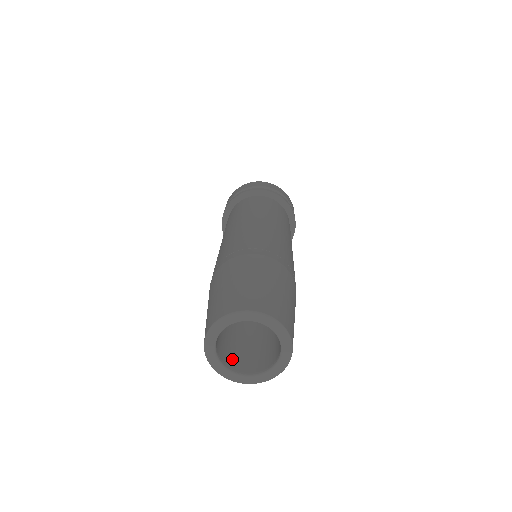
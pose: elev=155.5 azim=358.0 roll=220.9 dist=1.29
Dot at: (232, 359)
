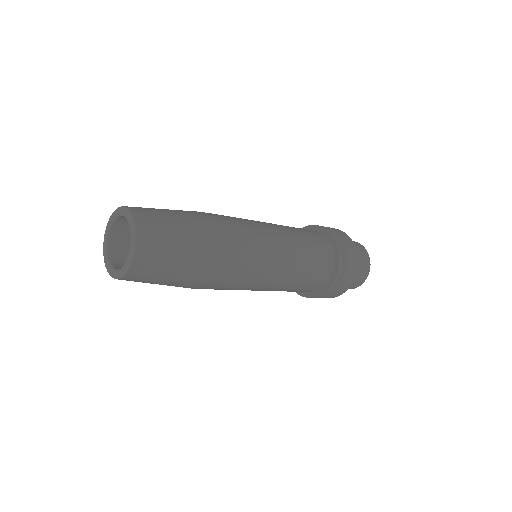
Dot at: (121, 253)
